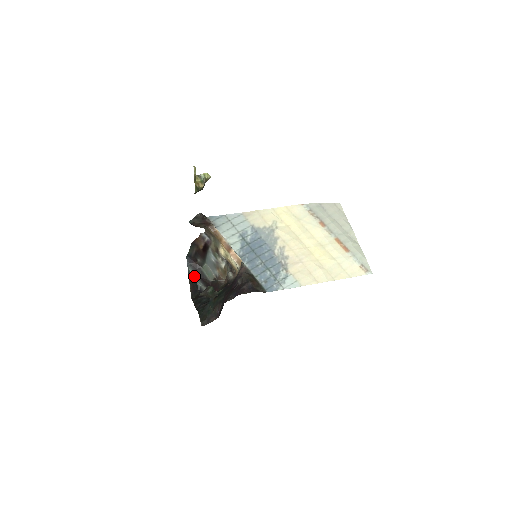
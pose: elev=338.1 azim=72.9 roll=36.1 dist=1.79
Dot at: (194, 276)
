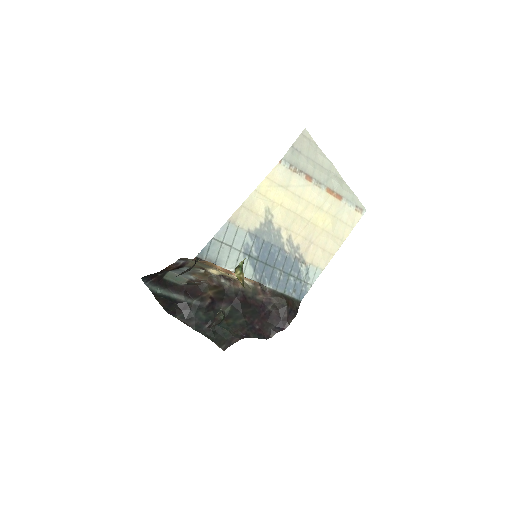
Dot at: (162, 292)
